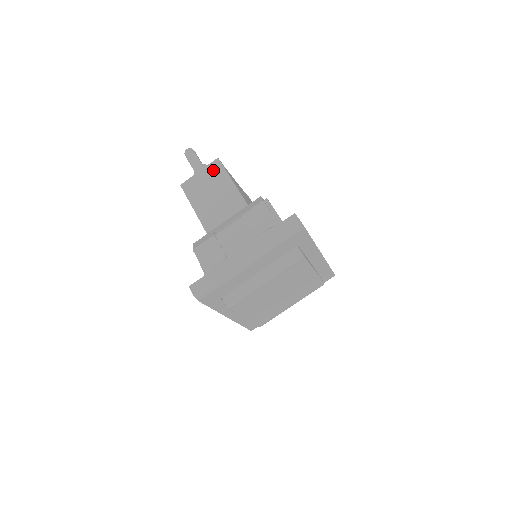
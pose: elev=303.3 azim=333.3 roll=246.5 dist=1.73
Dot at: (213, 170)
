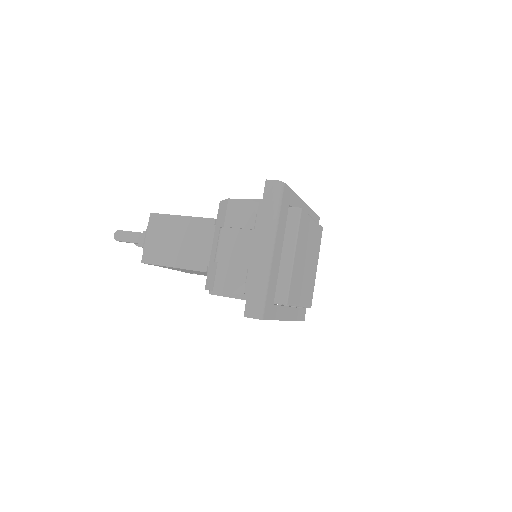
Dot at: (157, 225)
